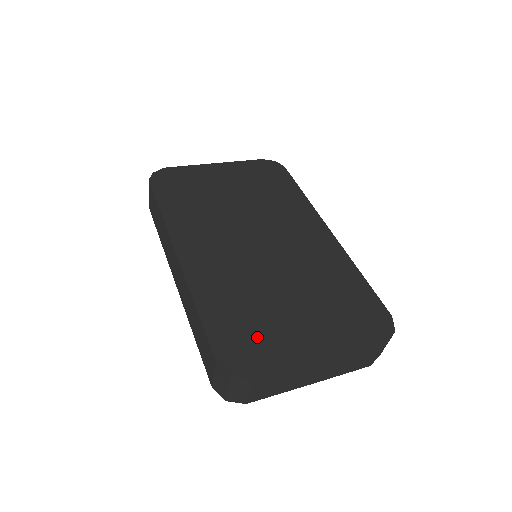
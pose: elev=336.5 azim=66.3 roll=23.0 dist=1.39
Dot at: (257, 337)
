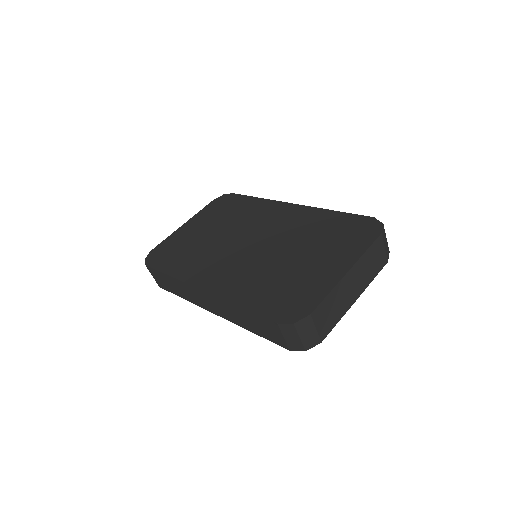
Dot at: (293, 292)
